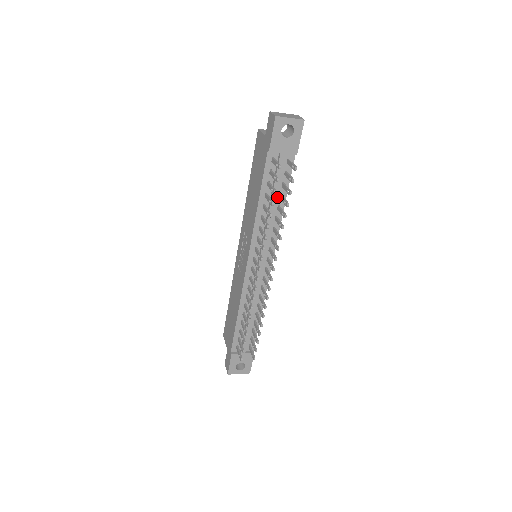
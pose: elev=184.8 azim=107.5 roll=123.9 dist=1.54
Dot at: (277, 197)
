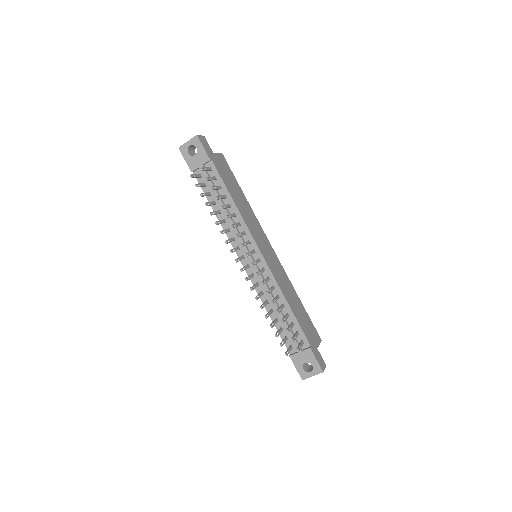
Dot at: (224, 199)
